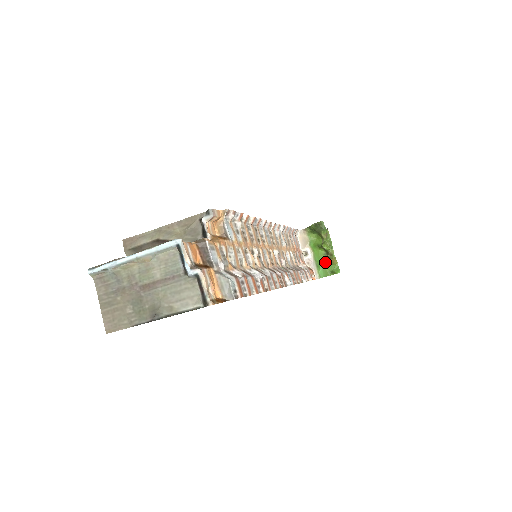
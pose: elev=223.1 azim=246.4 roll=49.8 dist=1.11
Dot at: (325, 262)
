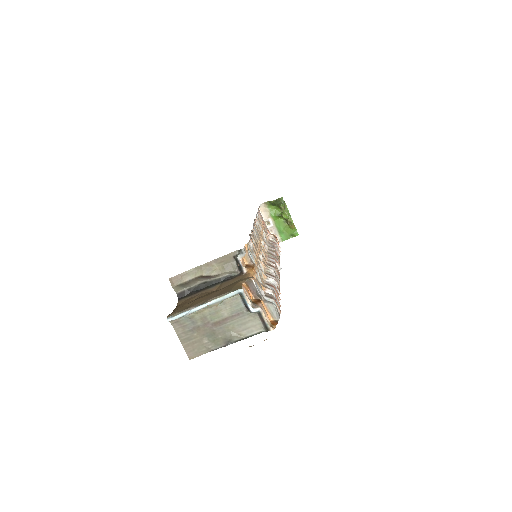
Dot at: (285, 228)
